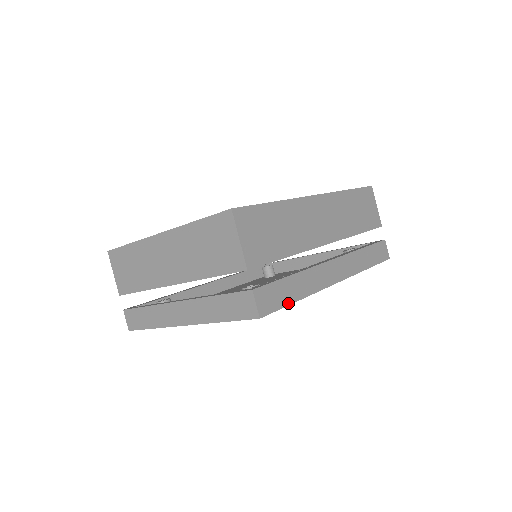
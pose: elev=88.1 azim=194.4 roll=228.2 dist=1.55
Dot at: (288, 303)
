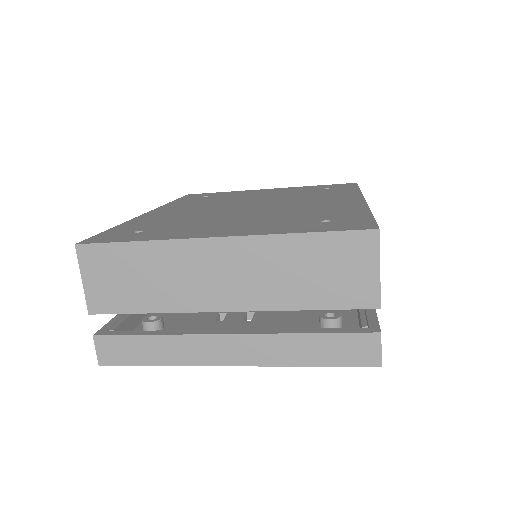
Dot at: occluded
